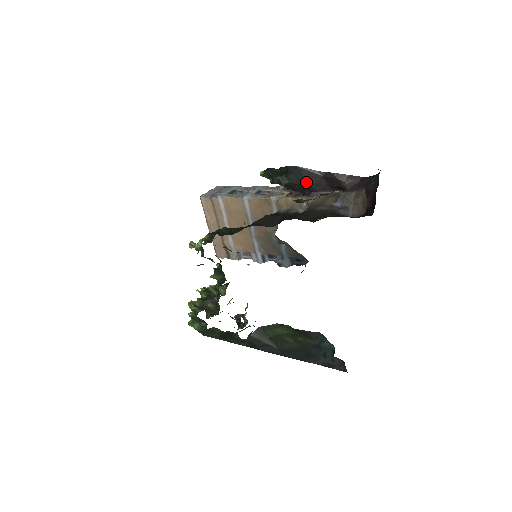
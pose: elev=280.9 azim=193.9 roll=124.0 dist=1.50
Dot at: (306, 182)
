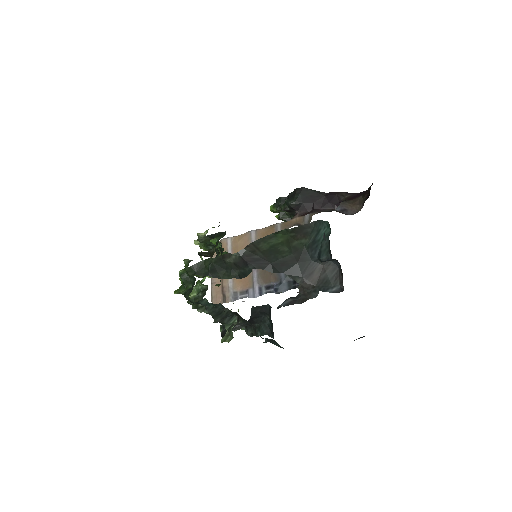
Dot at: (310, 200)
